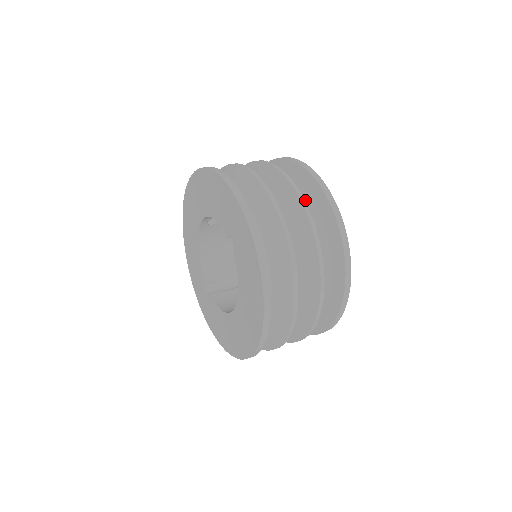
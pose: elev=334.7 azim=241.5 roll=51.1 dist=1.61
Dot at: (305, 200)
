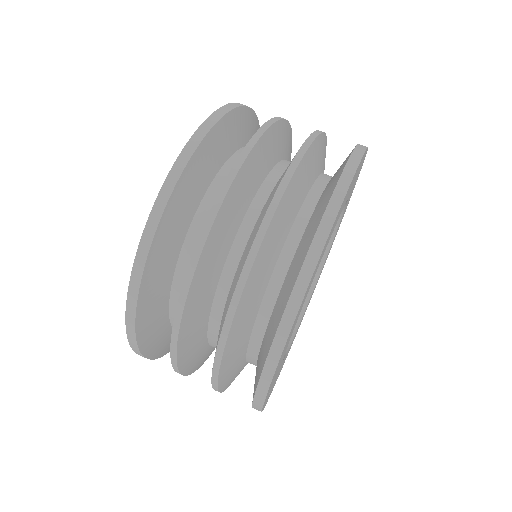
Dot at: (310, 221)
